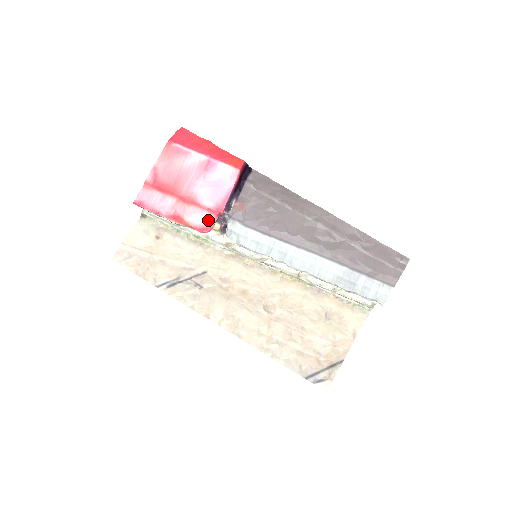
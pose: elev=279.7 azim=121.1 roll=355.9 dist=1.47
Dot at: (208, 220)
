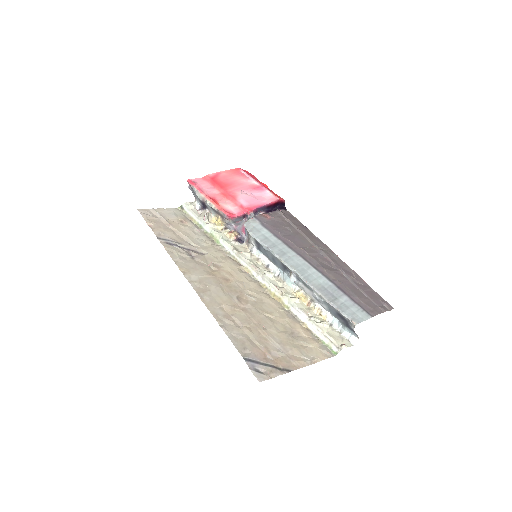
Dot at: (236, 211)
